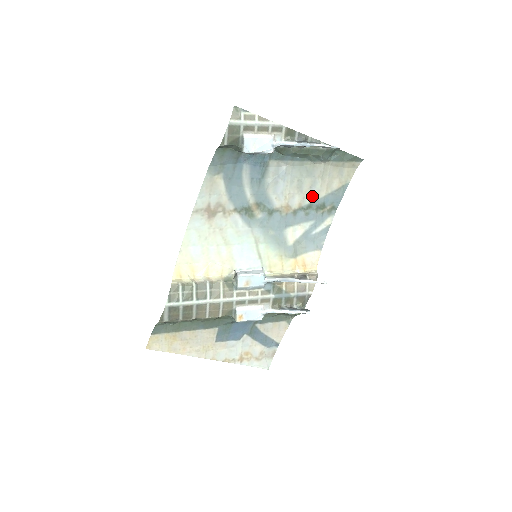
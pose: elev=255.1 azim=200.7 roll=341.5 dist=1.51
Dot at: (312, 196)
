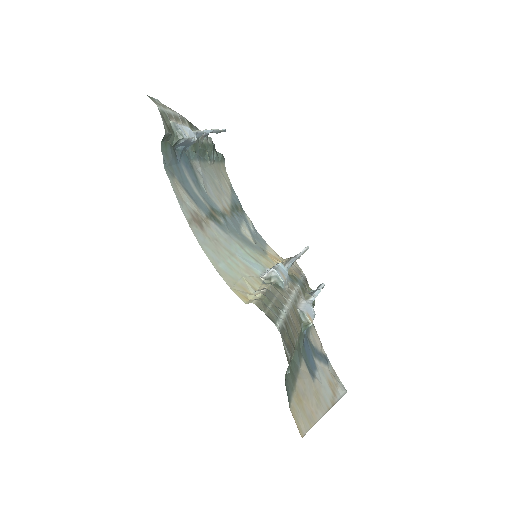
Dot at: (227, 198)
